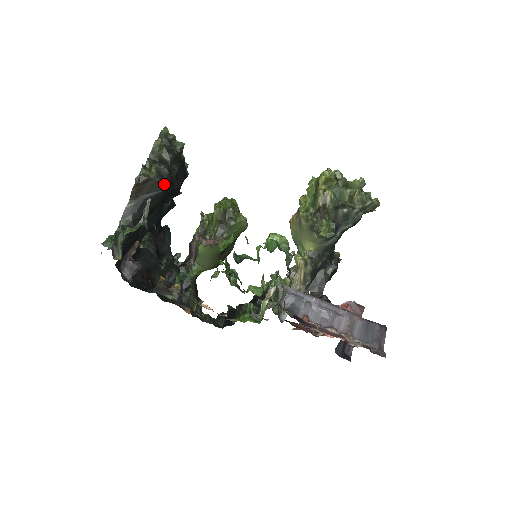
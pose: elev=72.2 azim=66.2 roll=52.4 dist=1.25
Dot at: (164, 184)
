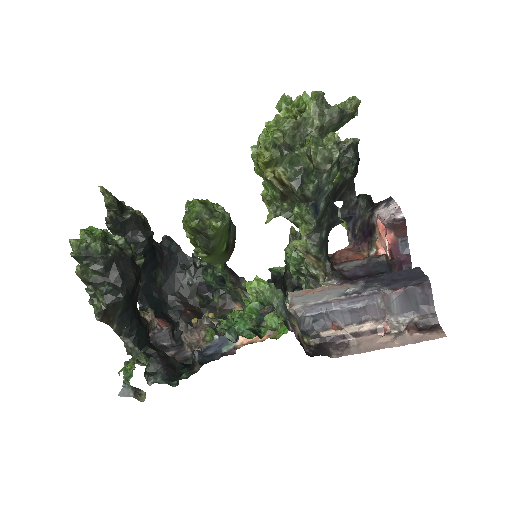
Dot at: (120, 301)
